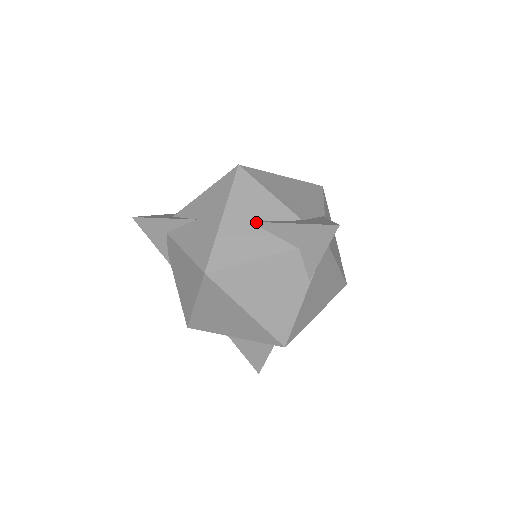
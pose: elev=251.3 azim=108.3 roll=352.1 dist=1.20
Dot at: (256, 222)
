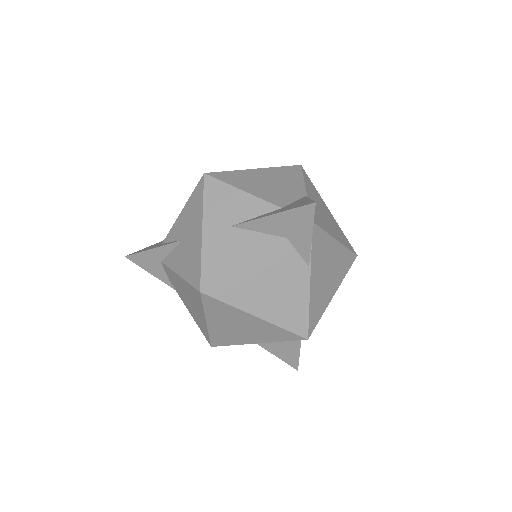
Dot at: (236, 225)
